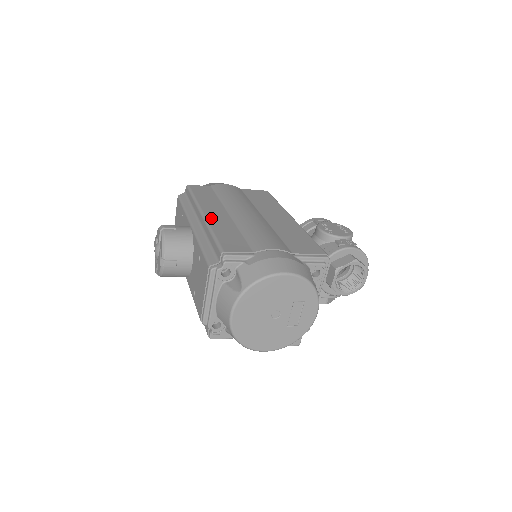
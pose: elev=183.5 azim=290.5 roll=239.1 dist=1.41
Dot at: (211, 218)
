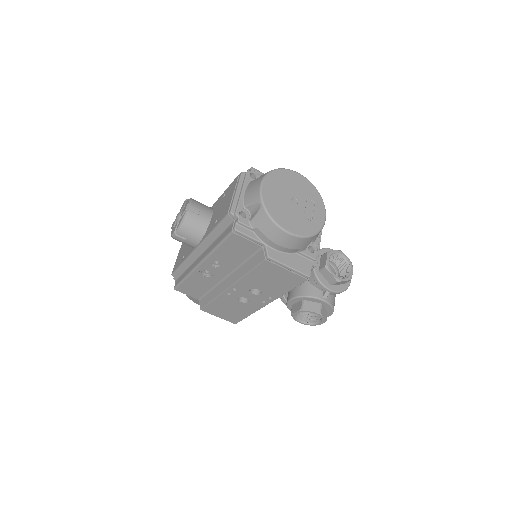
Dot at: occluded
